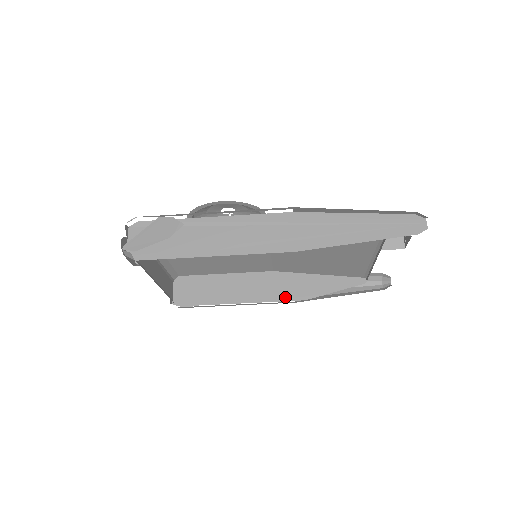
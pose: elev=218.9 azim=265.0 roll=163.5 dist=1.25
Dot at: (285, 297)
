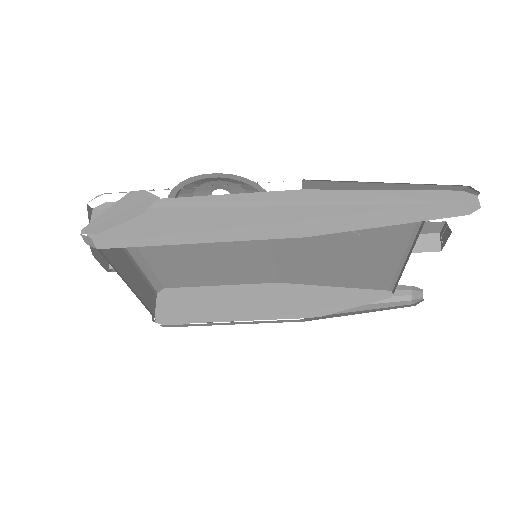
Dot at: (292, 314)
